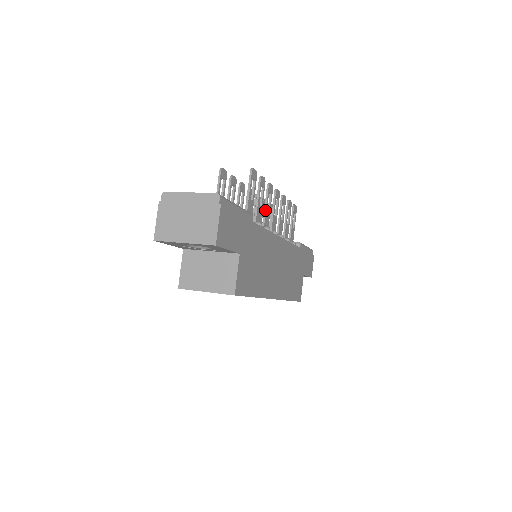
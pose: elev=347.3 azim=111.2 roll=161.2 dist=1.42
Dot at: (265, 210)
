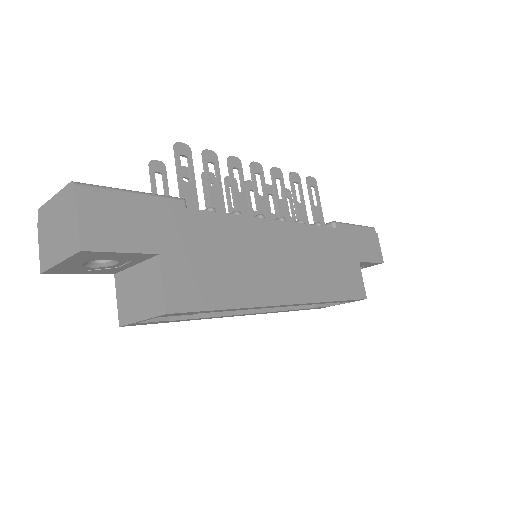
Dot at: (232, 192)
